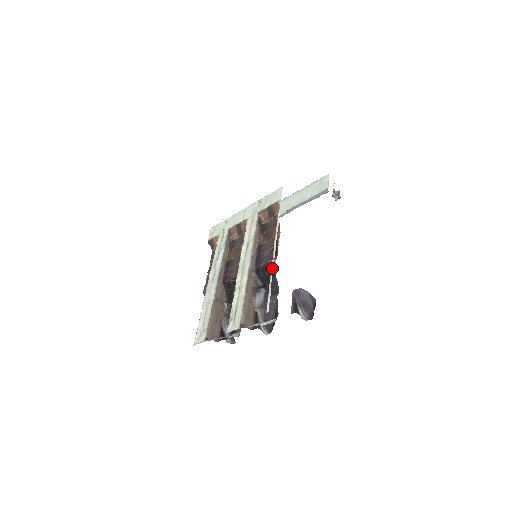
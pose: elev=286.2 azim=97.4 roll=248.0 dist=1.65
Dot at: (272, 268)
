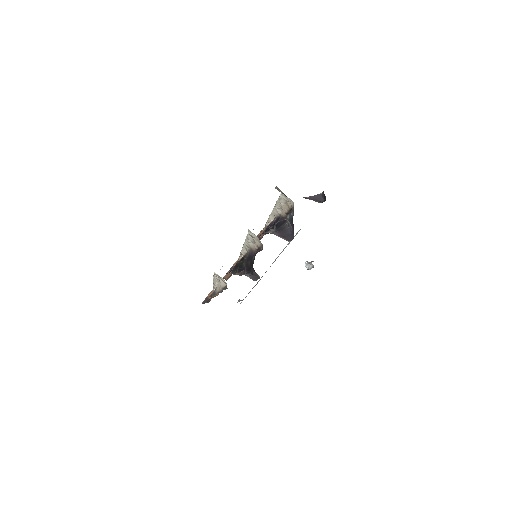
Dot at: occluded
